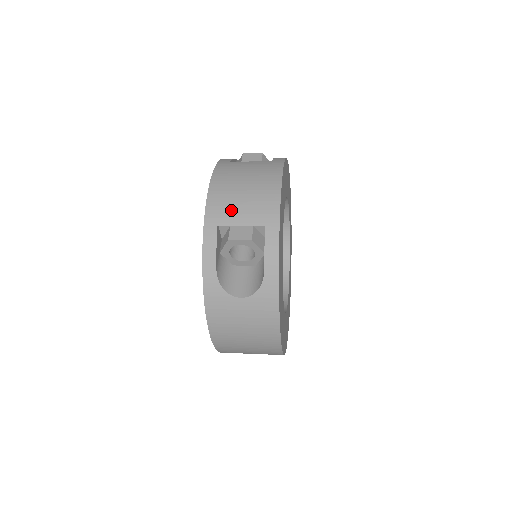
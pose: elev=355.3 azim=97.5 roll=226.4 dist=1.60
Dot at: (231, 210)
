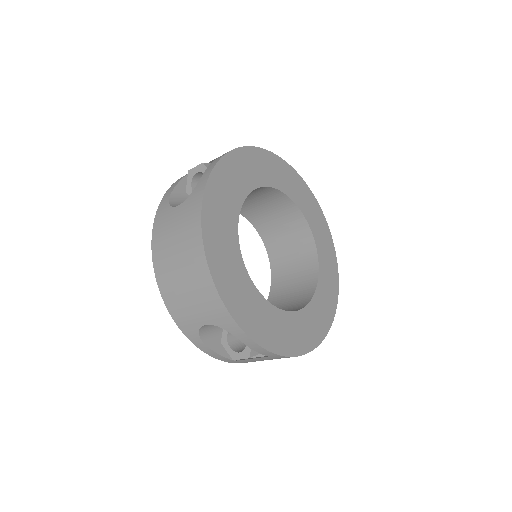
Dot at: occluded
